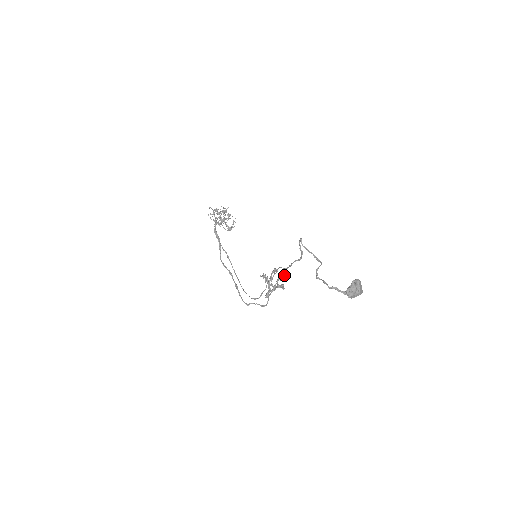
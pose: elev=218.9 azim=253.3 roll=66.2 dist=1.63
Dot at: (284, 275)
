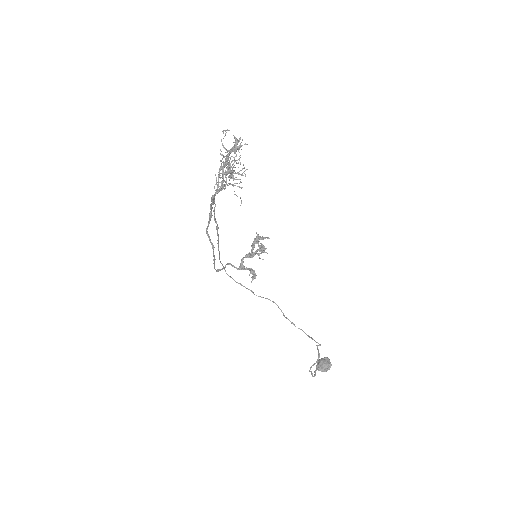
Dot at: occluded
